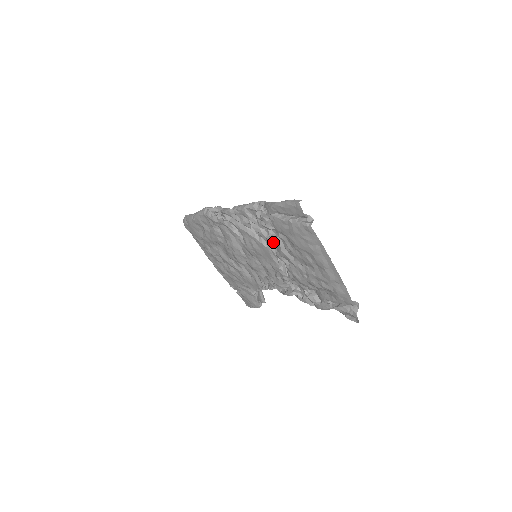
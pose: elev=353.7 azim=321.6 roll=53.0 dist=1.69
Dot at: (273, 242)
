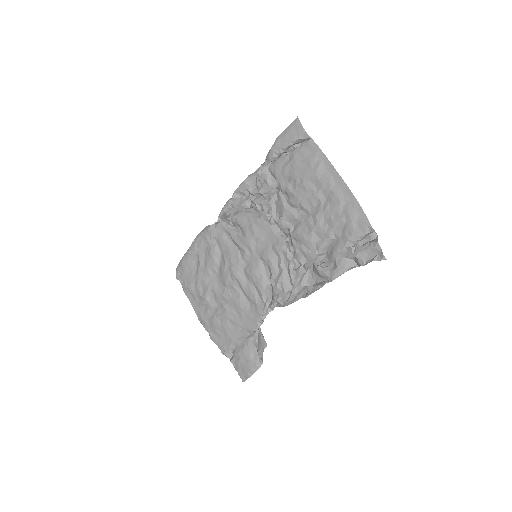
Dot at: (275, 208)
